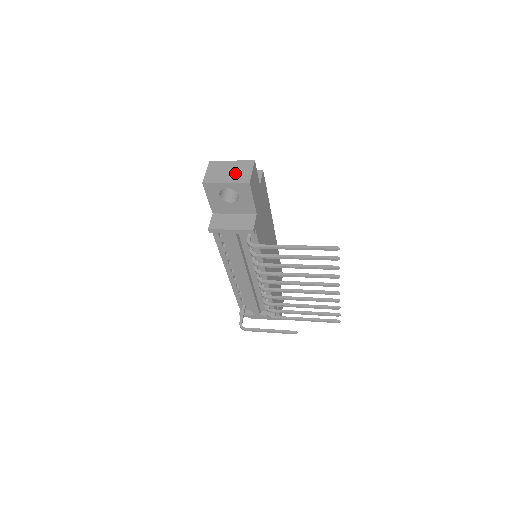
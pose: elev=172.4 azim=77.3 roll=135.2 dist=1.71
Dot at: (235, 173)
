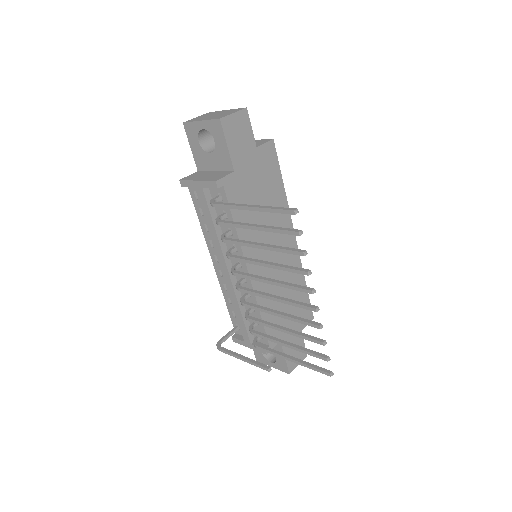
Dot at: (217, 115)
